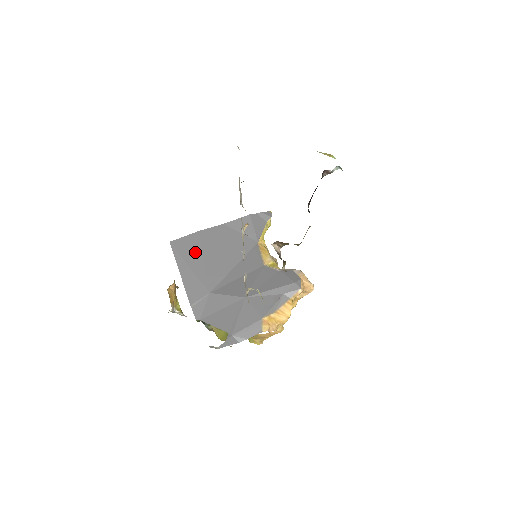
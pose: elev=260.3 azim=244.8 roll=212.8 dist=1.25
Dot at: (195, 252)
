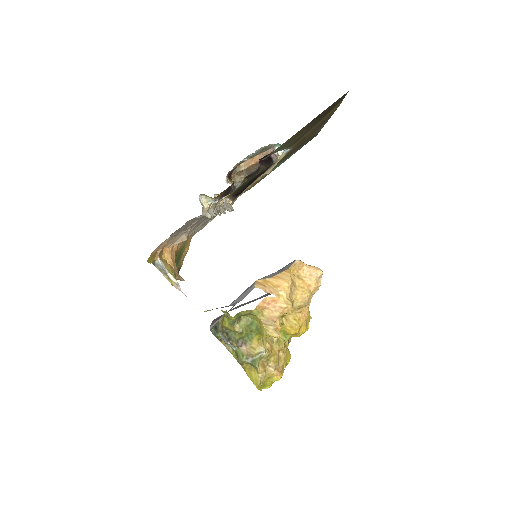
Dot at: occluded
